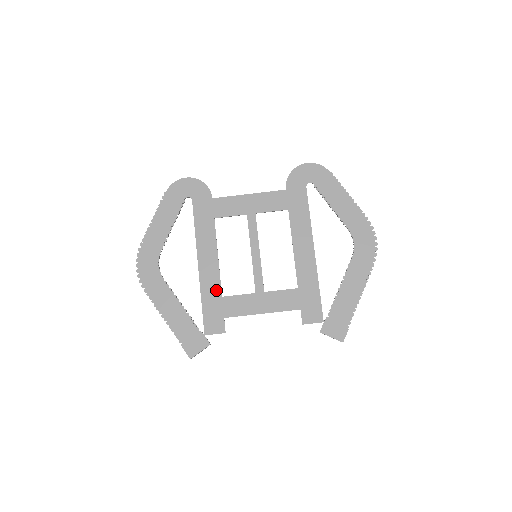
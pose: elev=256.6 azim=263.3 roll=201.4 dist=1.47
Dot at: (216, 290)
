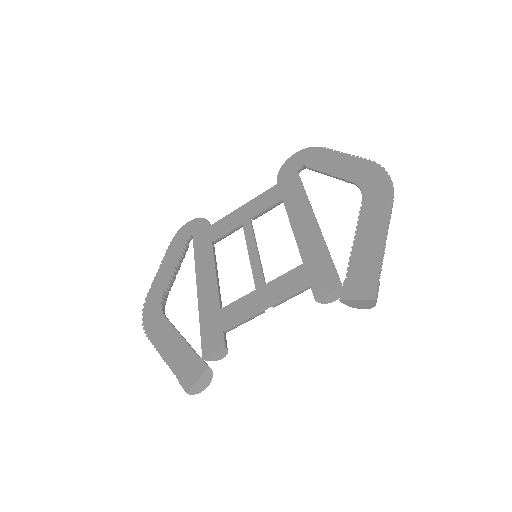
Dot at: (214, 305)
